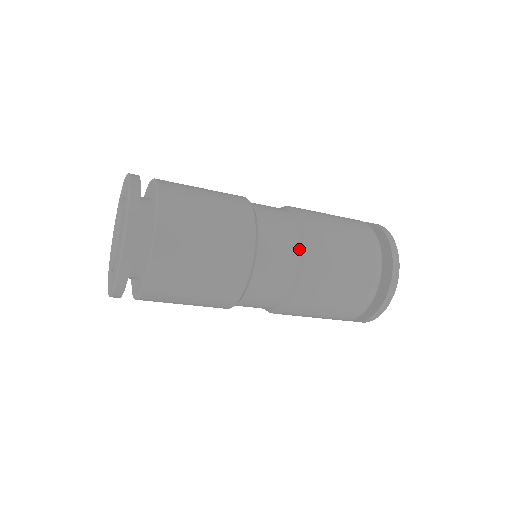
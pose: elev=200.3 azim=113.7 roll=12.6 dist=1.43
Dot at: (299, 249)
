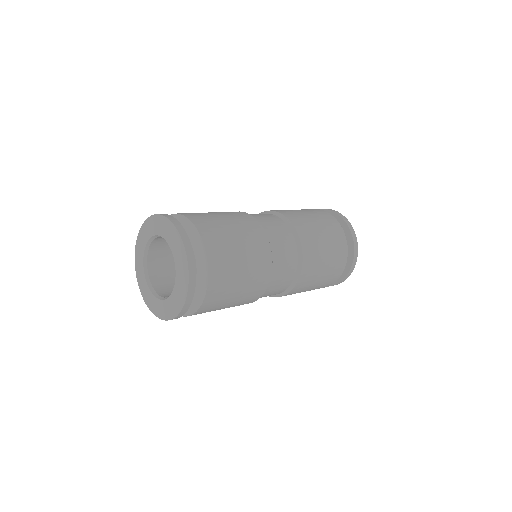
Dot at: (298, 252)
